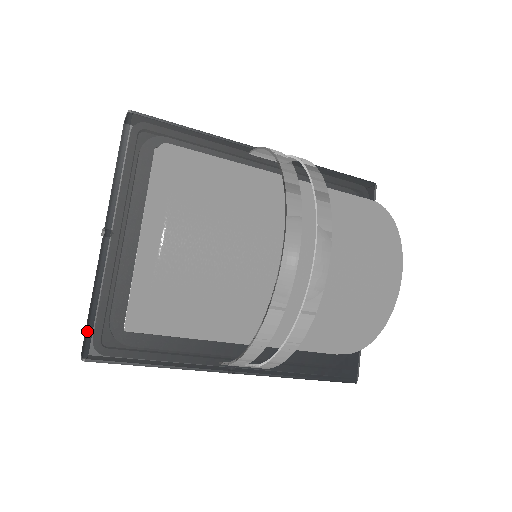
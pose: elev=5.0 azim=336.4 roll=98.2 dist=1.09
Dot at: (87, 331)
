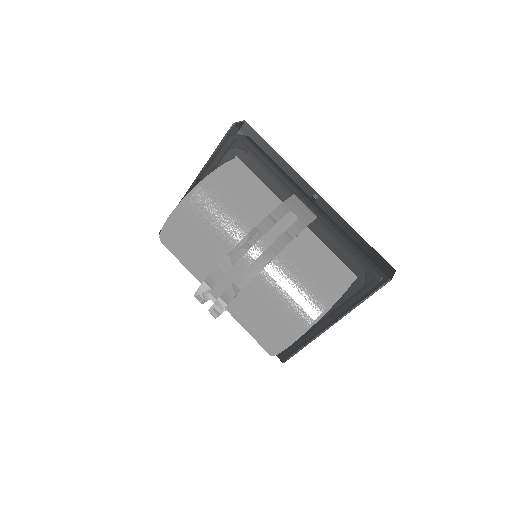
Dot at: occluded
